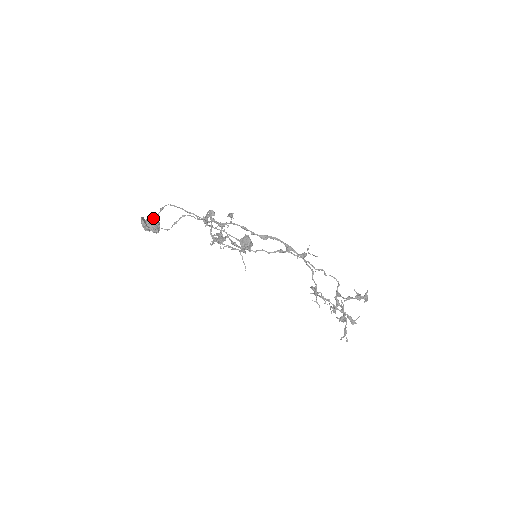
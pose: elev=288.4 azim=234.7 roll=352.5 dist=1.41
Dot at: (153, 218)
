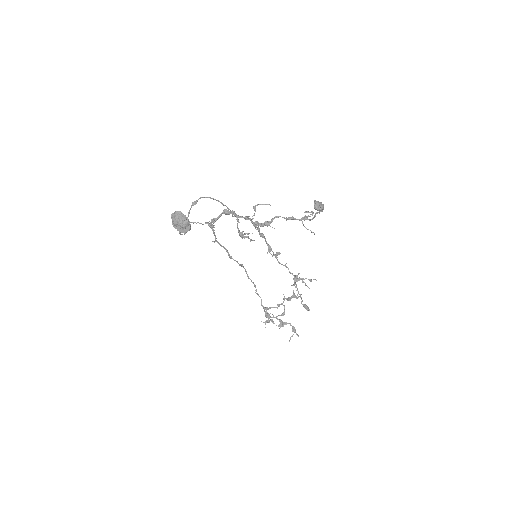
Dot at: occluded
